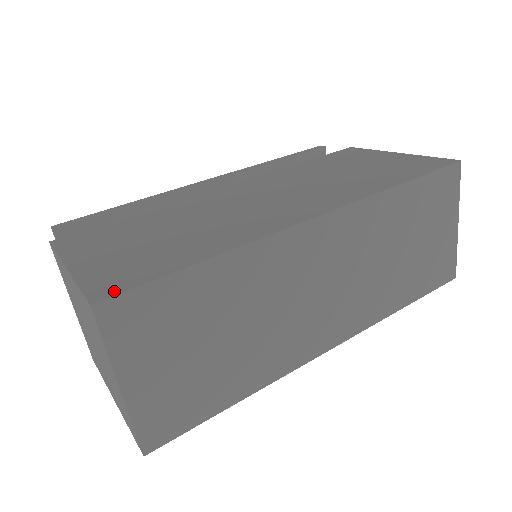
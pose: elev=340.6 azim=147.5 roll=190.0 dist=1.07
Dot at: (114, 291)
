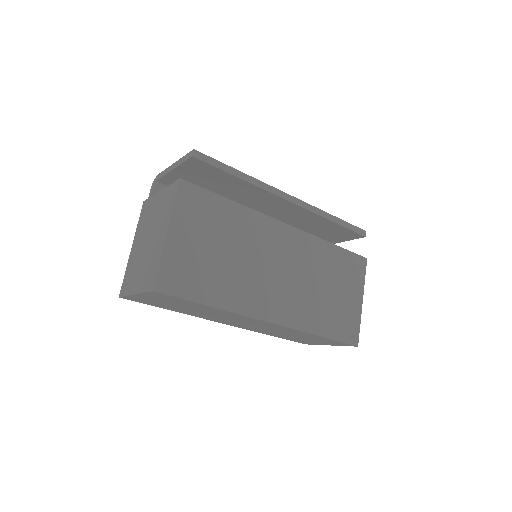
Dot at: (167, 290)
